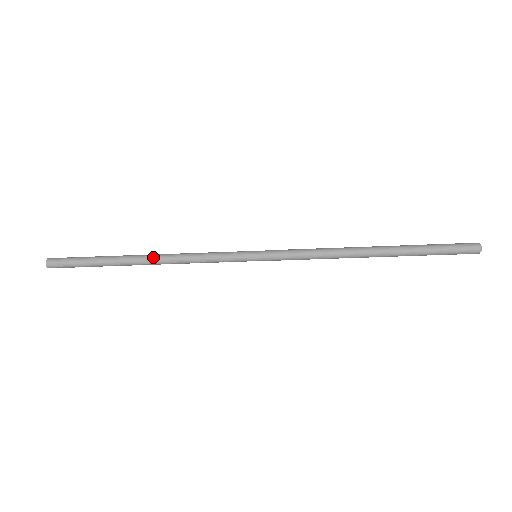
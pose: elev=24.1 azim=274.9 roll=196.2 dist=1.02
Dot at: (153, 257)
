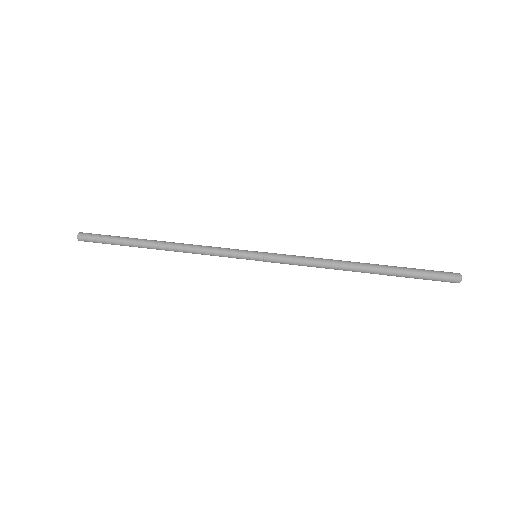
Dot at: (166, 248)
